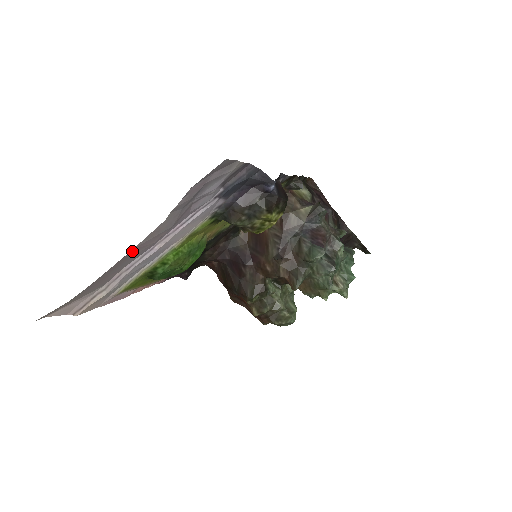
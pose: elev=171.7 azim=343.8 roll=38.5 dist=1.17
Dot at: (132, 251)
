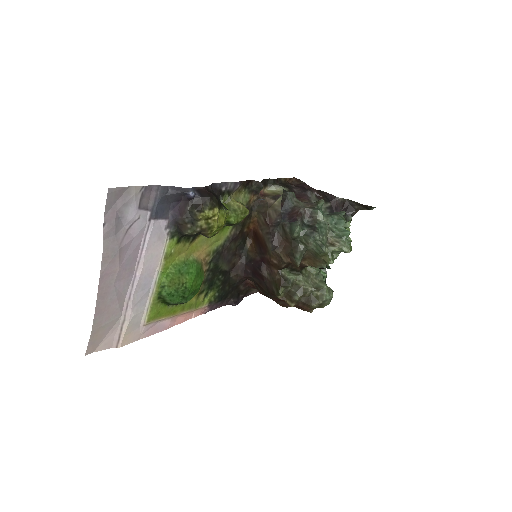
Dot at: (103, 278)
